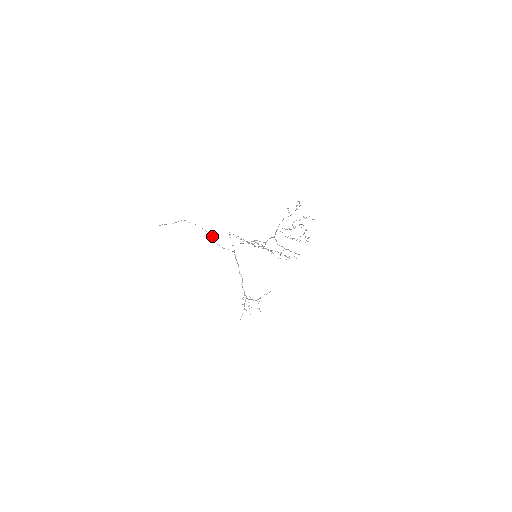
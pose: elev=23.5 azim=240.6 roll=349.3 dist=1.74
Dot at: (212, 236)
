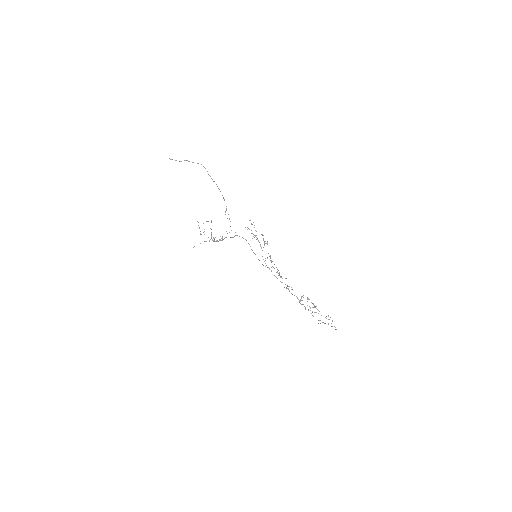
Dot at: occluded
